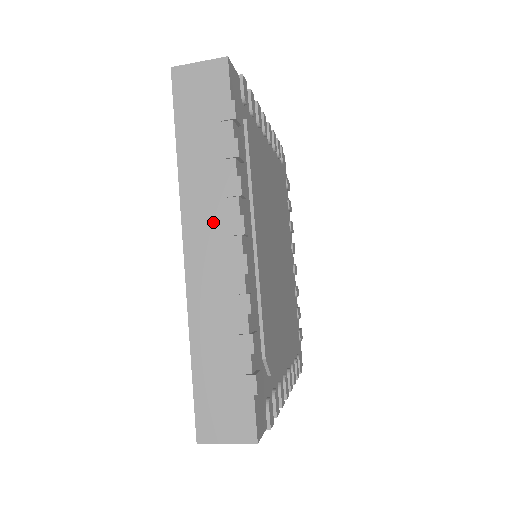
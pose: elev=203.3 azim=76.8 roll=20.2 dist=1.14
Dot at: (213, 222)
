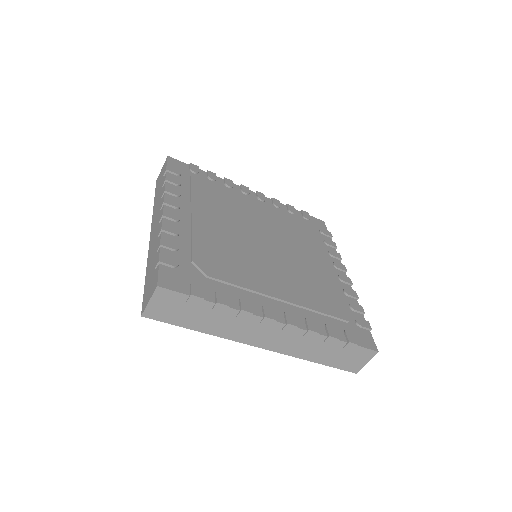
Dot at: (158, 212)
